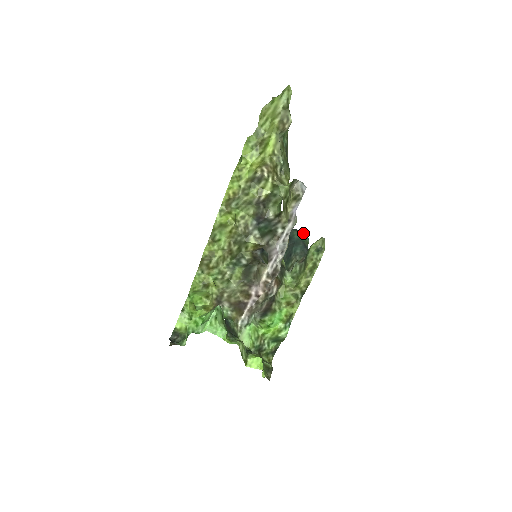
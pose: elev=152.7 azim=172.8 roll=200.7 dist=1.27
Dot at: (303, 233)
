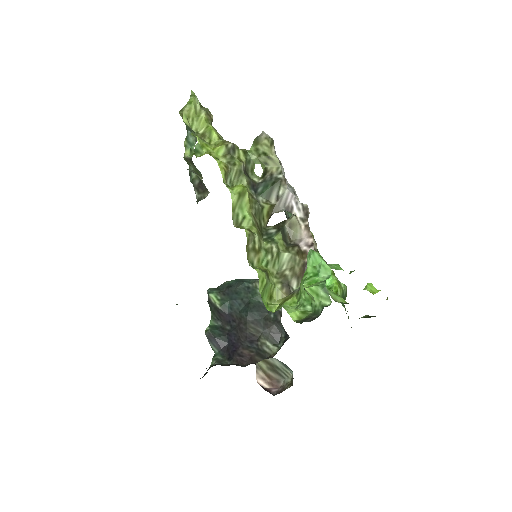
Dot at: occluded
